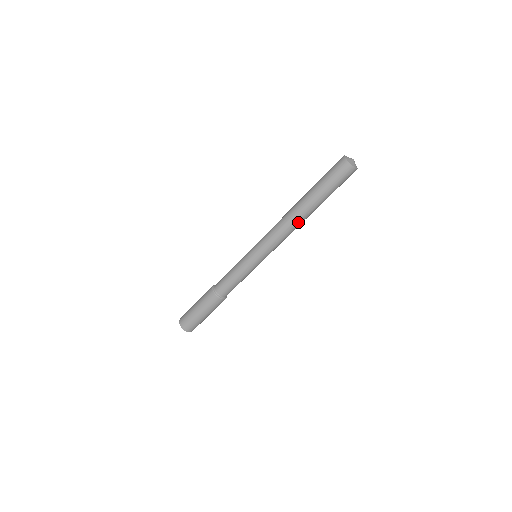
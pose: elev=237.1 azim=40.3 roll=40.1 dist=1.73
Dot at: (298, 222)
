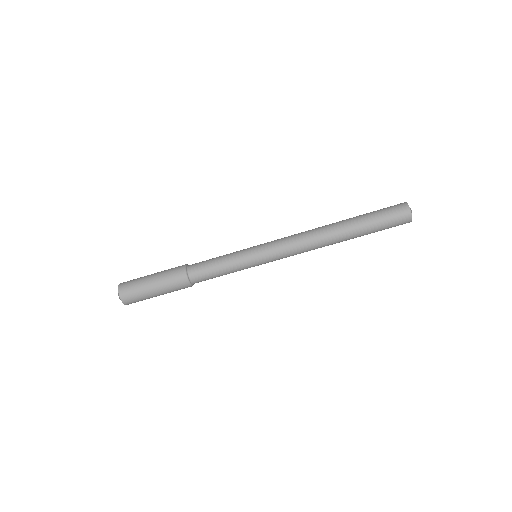
Dot at: (324, 239)
